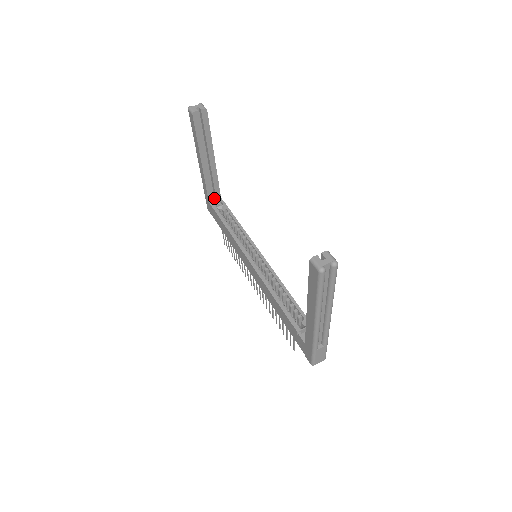
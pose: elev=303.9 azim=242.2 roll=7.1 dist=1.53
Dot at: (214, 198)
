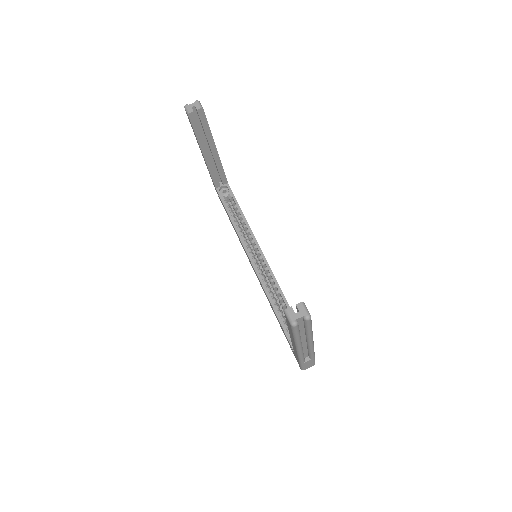
Dot at: (221, 183)
